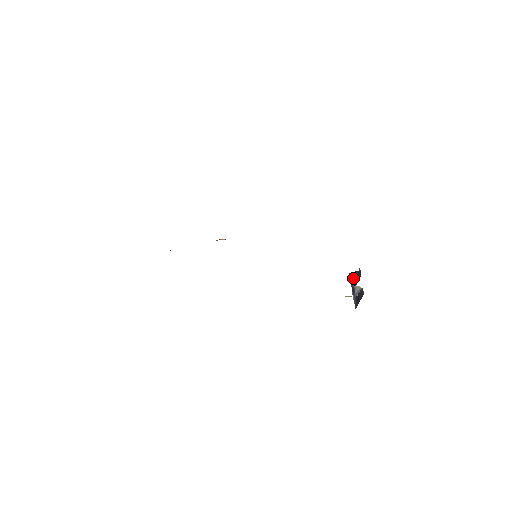
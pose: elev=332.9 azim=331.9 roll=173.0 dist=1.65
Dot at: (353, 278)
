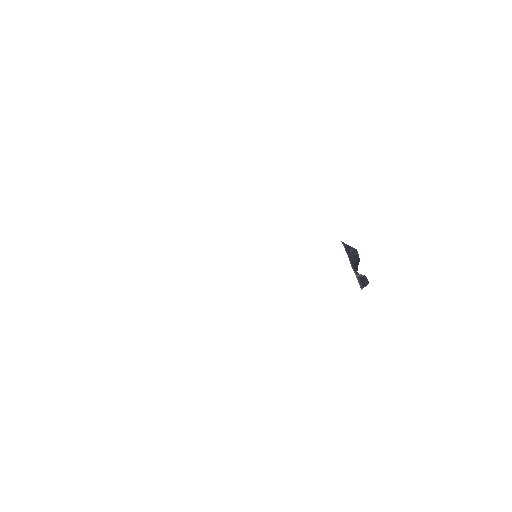
Dot at: (349, 253)
